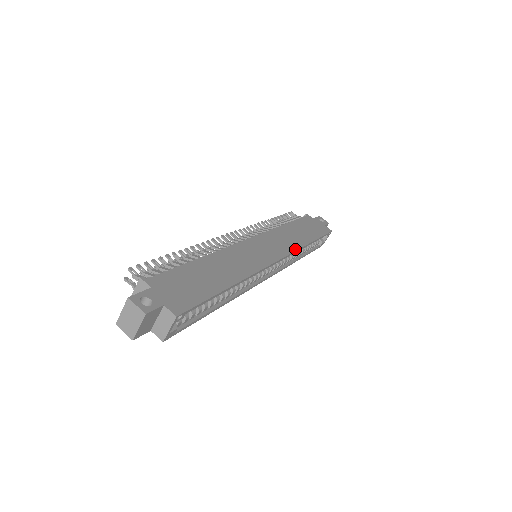
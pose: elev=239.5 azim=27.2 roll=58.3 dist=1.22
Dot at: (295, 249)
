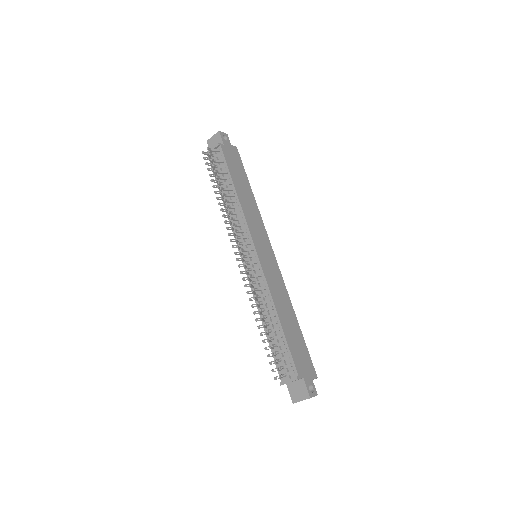
Dot at: (262, 222)
